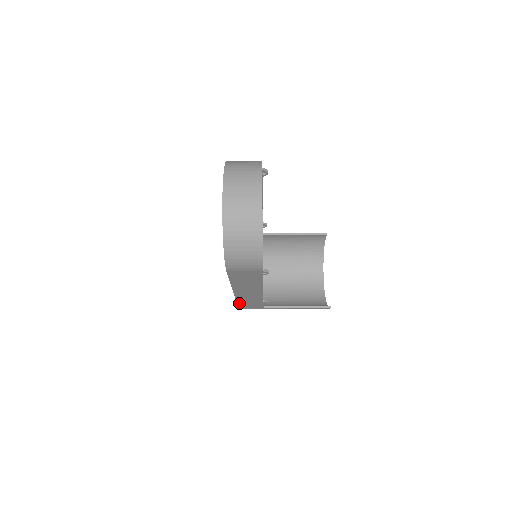
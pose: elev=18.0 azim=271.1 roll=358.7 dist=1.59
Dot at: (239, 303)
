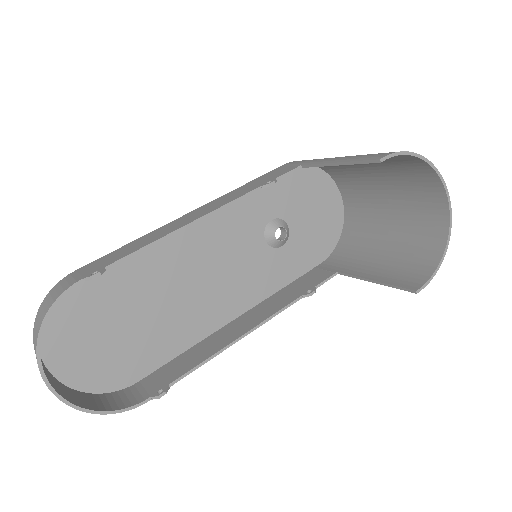
Dot at: (291, 285)
